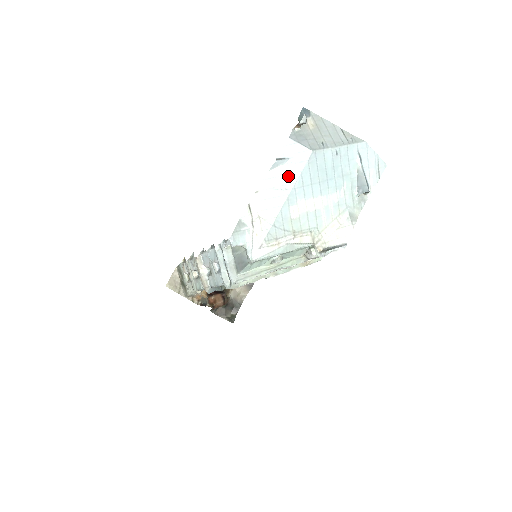
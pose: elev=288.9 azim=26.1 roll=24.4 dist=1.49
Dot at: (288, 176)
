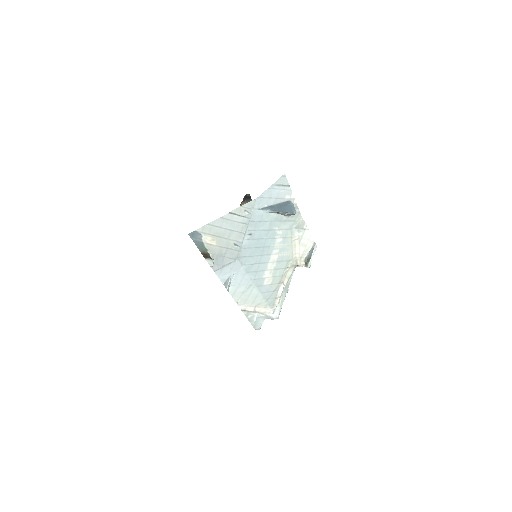
Dot at: (242, 281)
